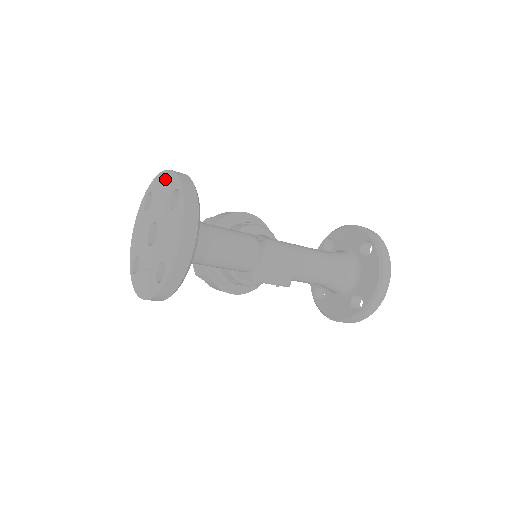
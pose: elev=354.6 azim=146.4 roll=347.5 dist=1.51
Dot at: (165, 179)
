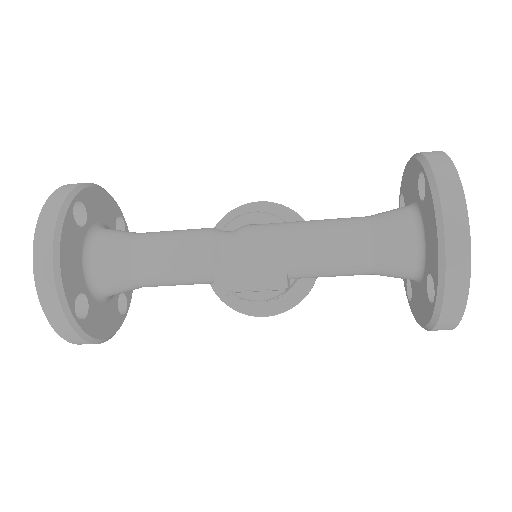
Dot at: occluded
